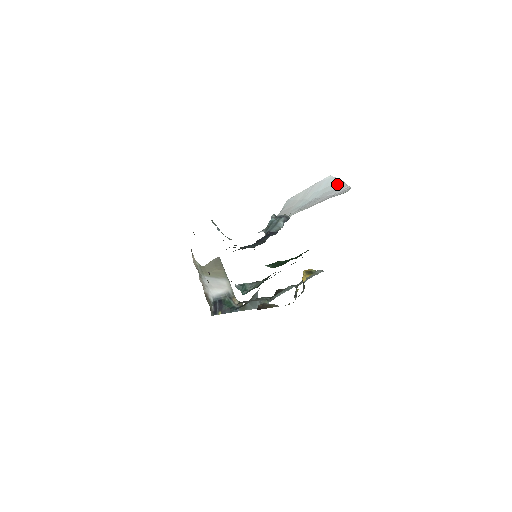
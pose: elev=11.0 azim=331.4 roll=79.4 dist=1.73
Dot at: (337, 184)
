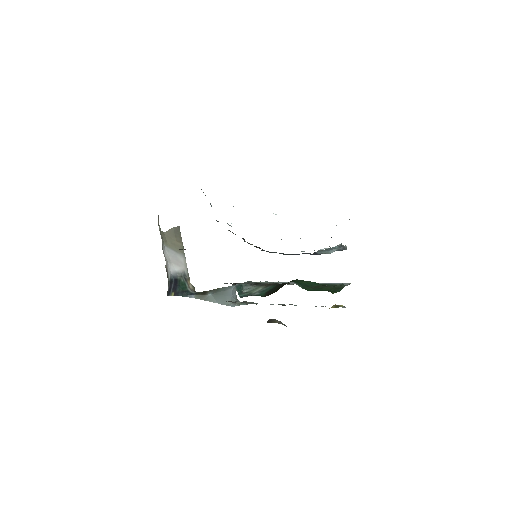
Dot at: occluded
